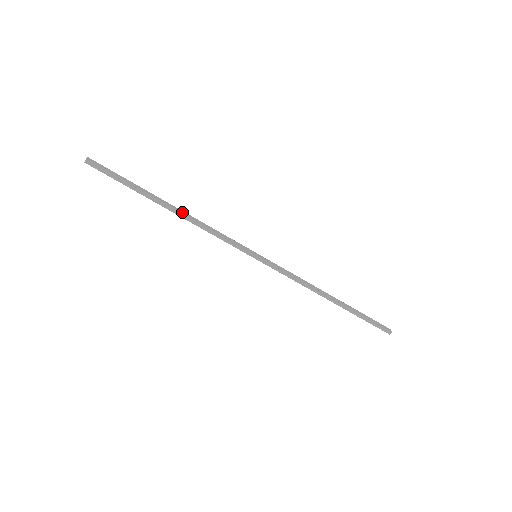
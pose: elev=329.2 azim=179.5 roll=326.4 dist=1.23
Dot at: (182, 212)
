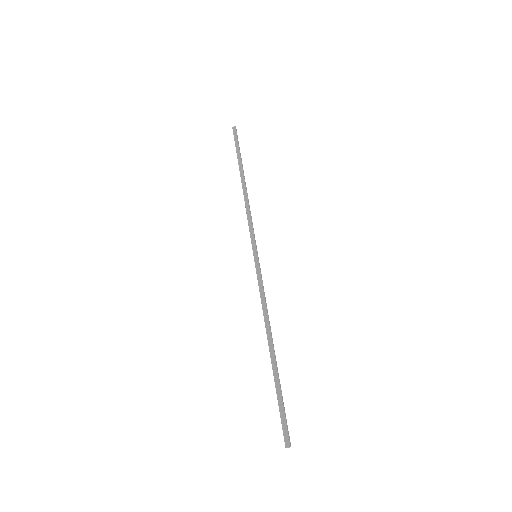
Dot at: occluded
